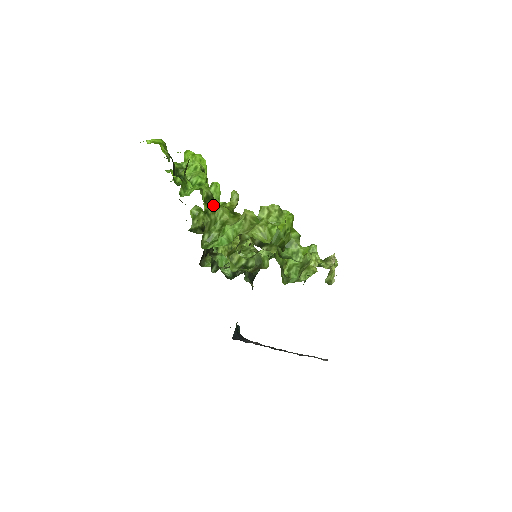
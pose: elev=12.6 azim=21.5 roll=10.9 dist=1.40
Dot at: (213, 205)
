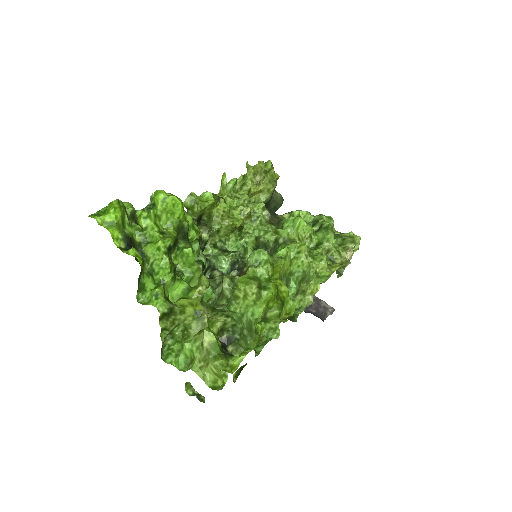
Dot at: (172, 317)
